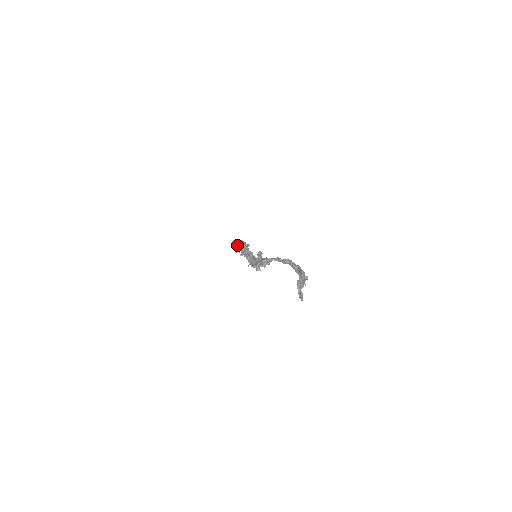
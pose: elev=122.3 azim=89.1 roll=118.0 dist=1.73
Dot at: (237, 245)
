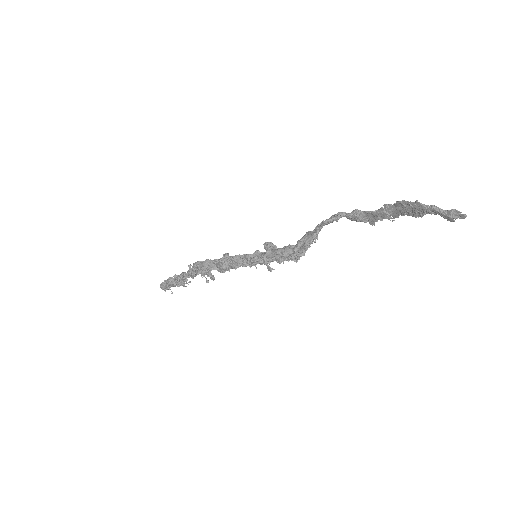
Dot at: (182, 278)
